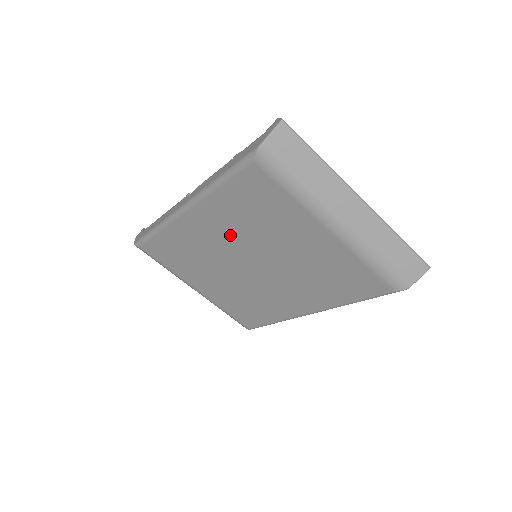
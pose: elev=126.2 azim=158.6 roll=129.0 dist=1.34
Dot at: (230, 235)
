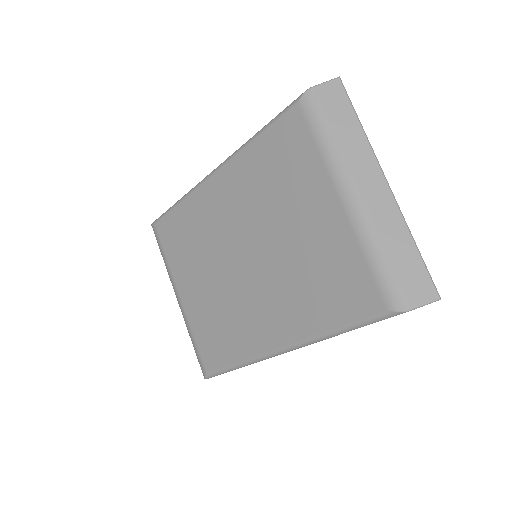
Dot at: (242, 207)
